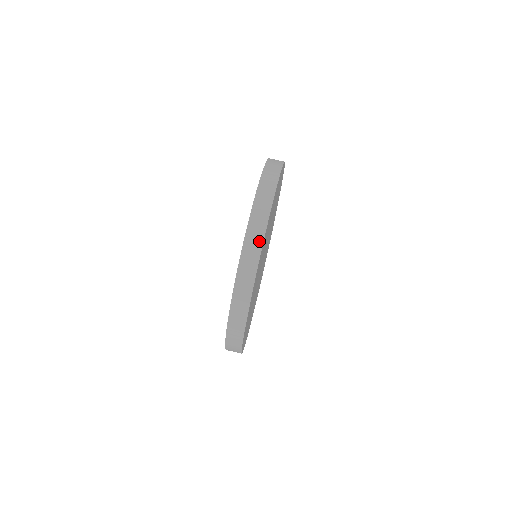
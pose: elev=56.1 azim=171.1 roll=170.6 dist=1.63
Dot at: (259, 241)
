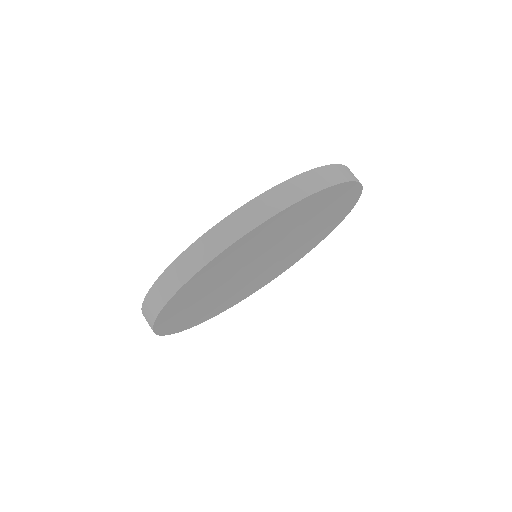
Dot at: (283, 204)
